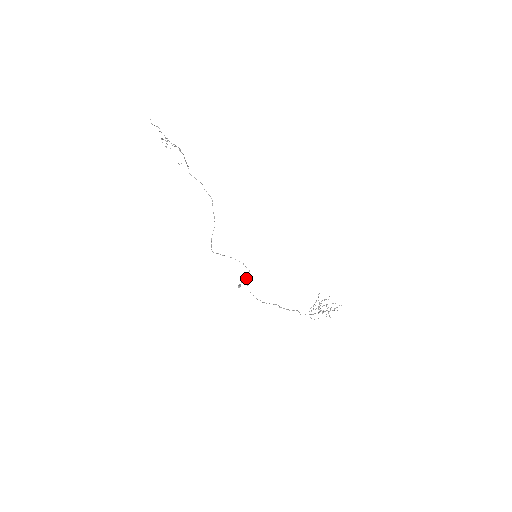
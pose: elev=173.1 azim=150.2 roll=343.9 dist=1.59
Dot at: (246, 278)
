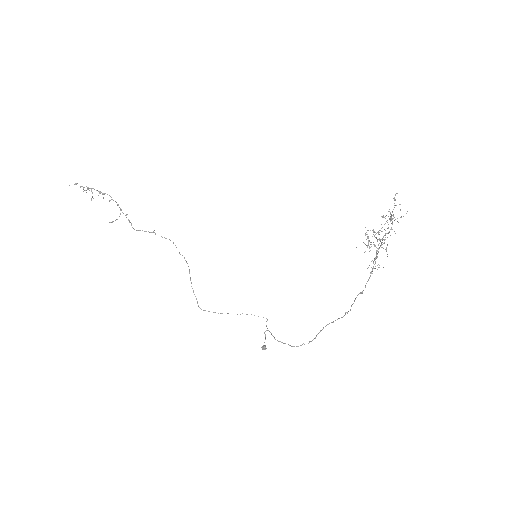
Dot at: occluded
